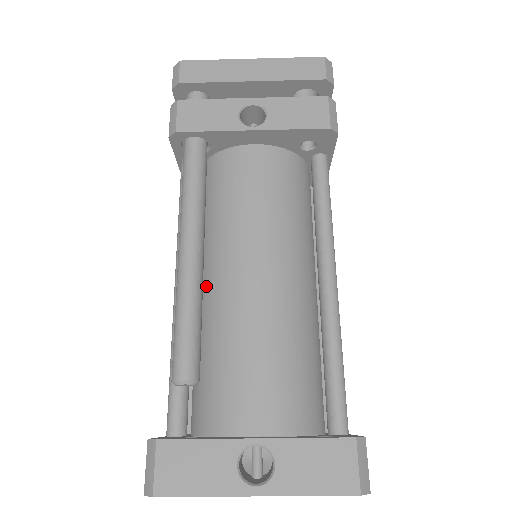
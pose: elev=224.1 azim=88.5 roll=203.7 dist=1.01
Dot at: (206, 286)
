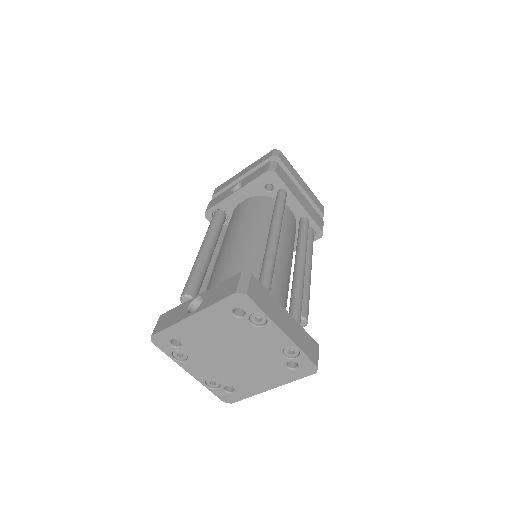
Dot at: occluded
